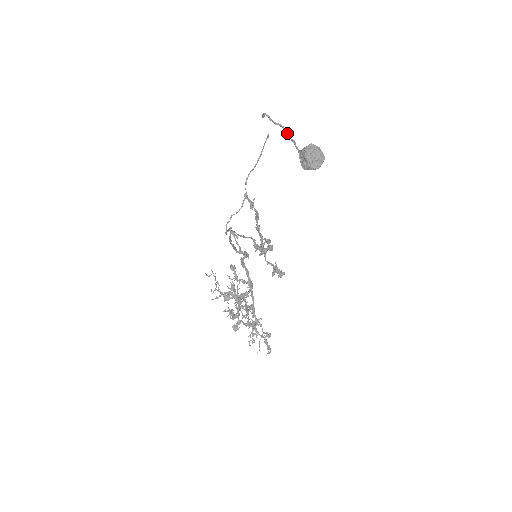
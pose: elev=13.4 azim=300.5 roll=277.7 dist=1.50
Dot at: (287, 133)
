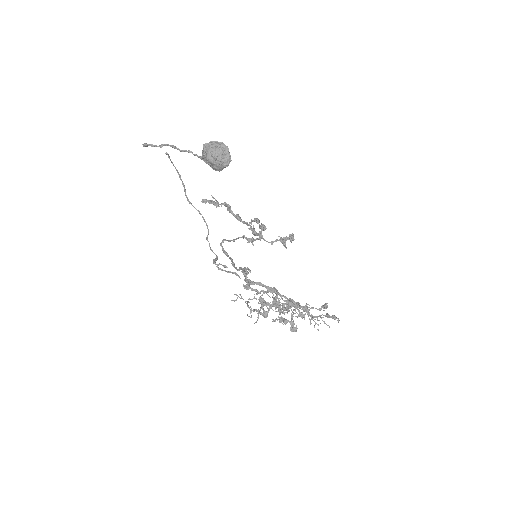
Dot at: (177, 149)
